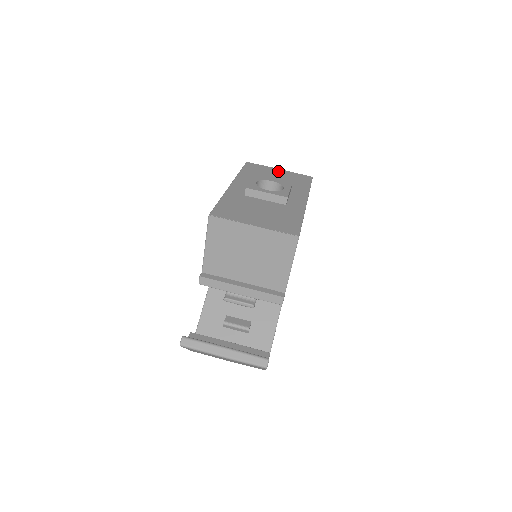
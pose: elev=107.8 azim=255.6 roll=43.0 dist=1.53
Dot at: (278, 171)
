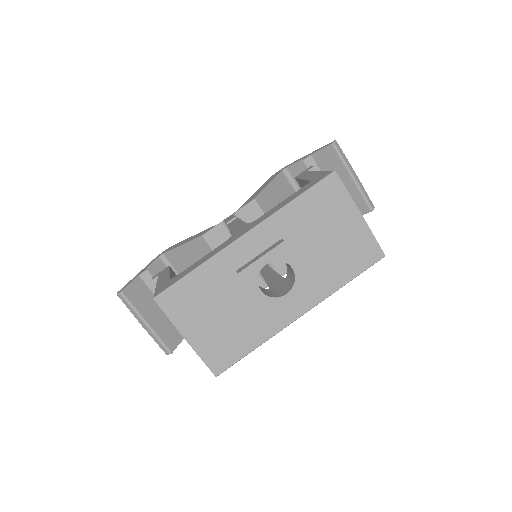
Dot at: (351, 221)
